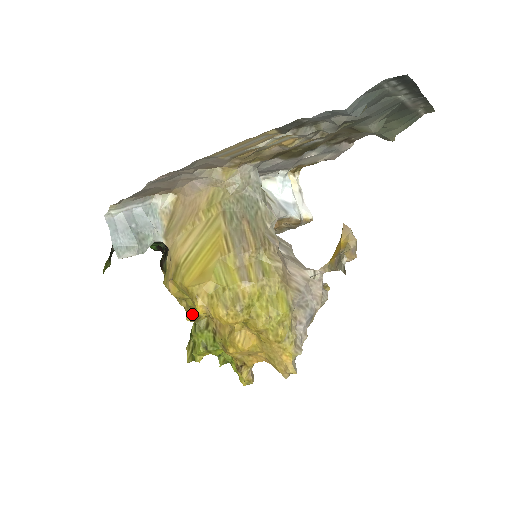
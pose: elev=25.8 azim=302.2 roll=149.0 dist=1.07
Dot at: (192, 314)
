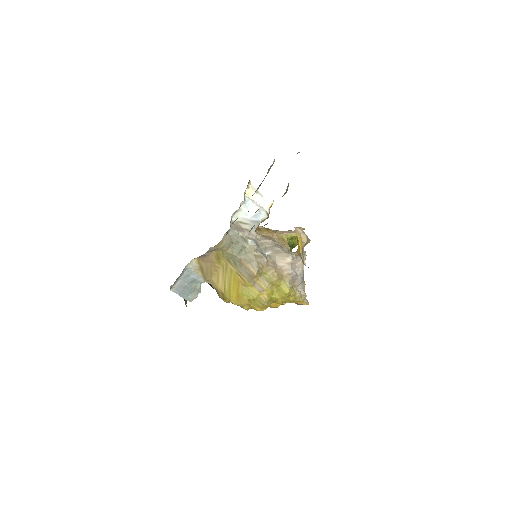
Dot at: occluded
